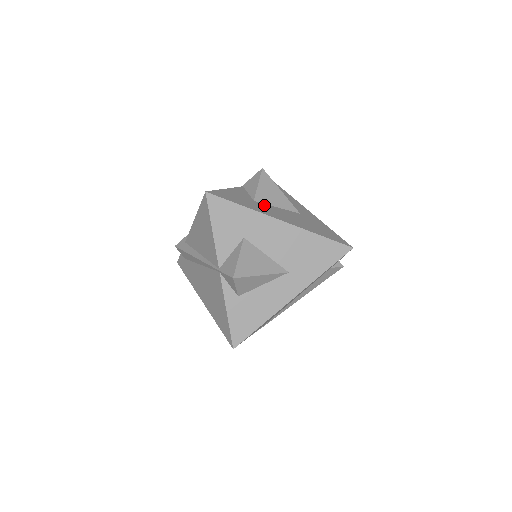
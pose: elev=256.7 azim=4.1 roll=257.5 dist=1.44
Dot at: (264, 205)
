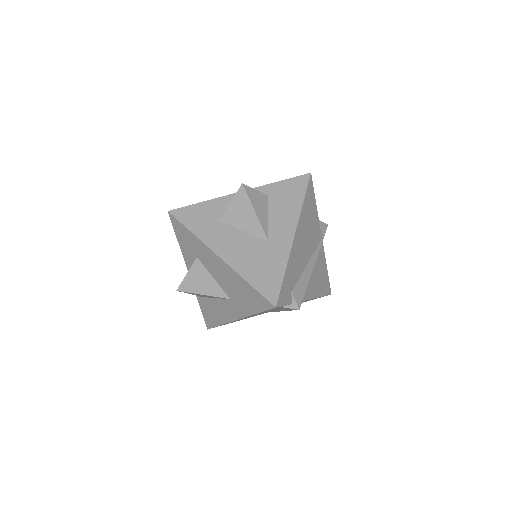
Dot at: (225, 228)
